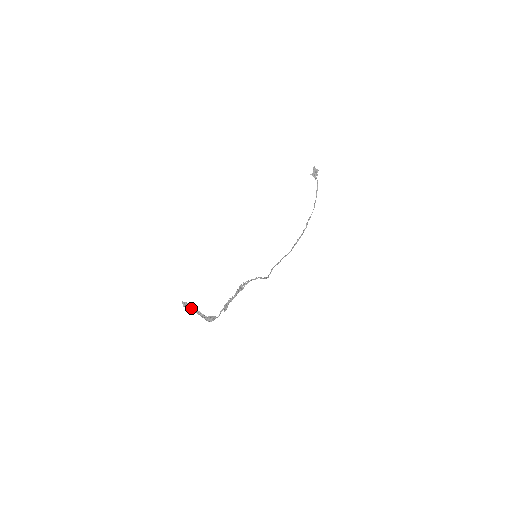
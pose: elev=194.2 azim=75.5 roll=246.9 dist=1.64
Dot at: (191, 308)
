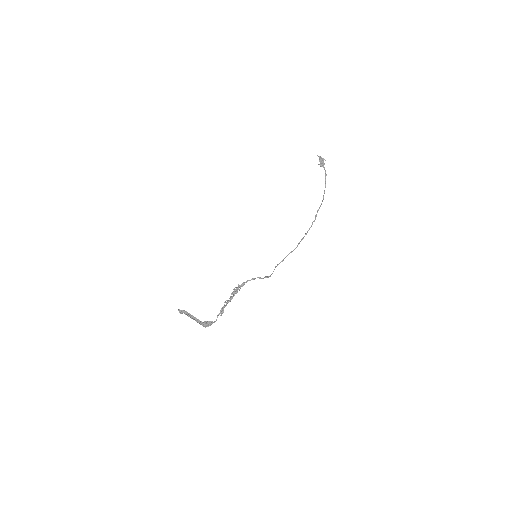
Dot at: (187, 315)
